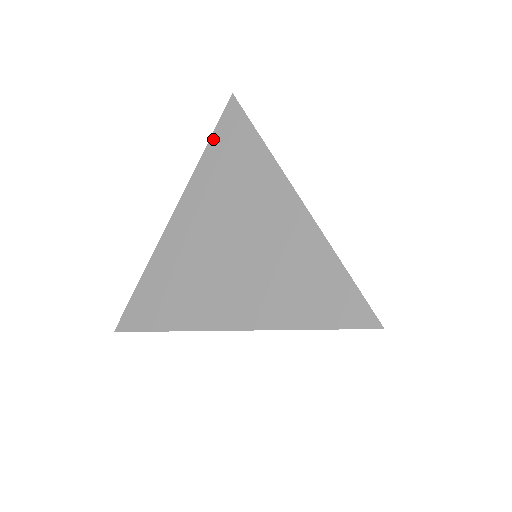
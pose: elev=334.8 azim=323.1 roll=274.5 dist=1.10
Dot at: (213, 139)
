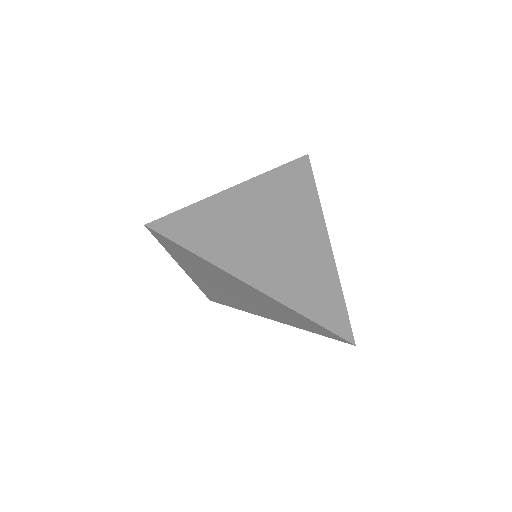
Dot at: (164, 246)
